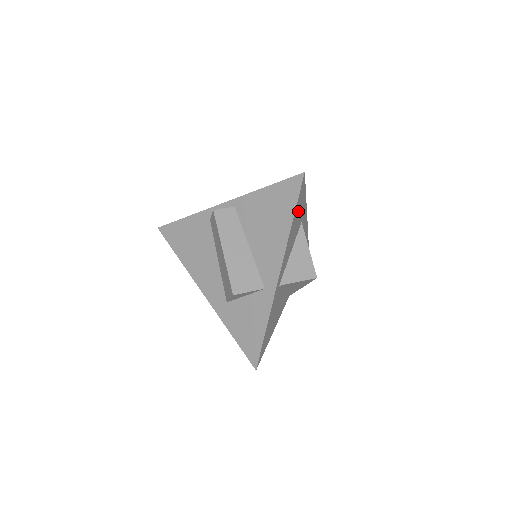
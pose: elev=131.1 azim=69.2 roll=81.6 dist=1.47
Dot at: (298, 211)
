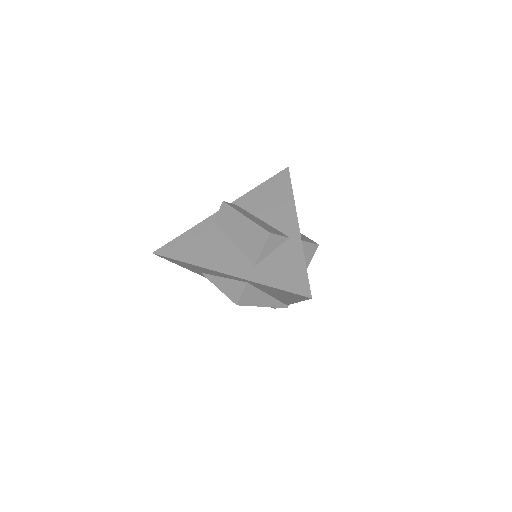
Dot at: occluded
